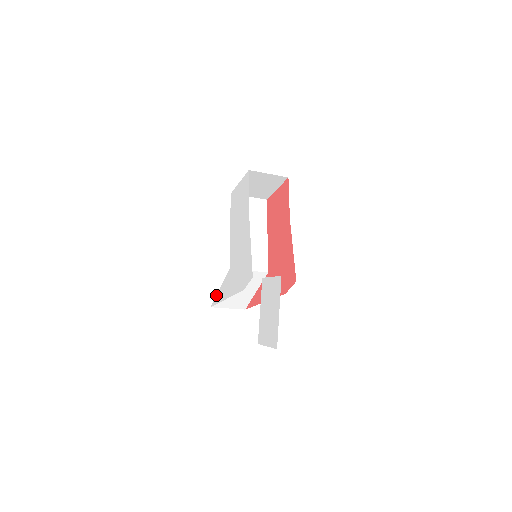
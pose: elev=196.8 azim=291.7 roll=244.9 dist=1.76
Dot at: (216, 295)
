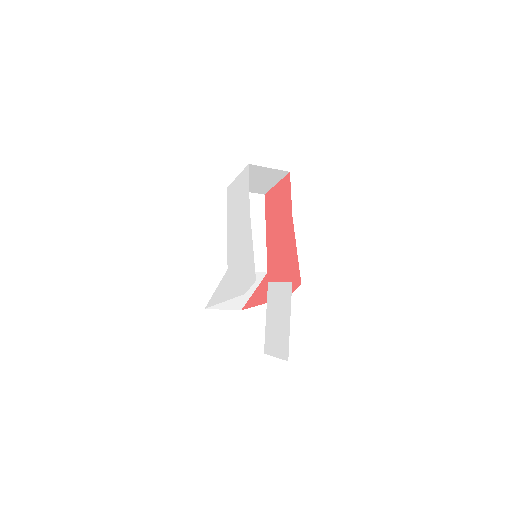
Dot at: occluded
